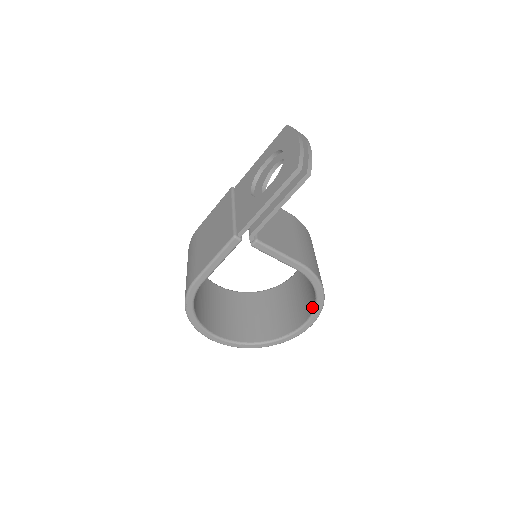
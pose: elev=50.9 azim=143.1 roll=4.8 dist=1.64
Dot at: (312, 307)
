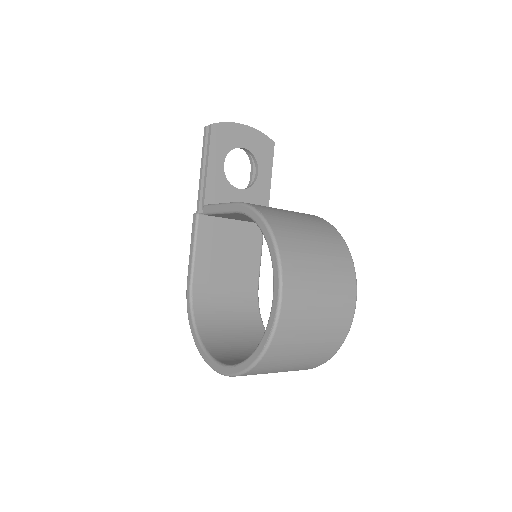
Dot at: occluded
